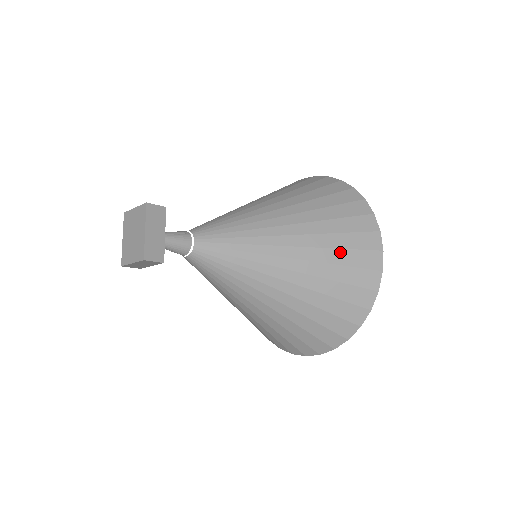
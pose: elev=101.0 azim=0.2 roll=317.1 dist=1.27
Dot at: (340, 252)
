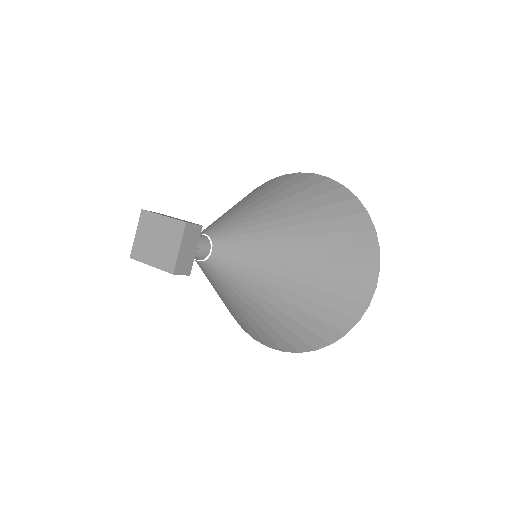
Dot at: (296, 186)
